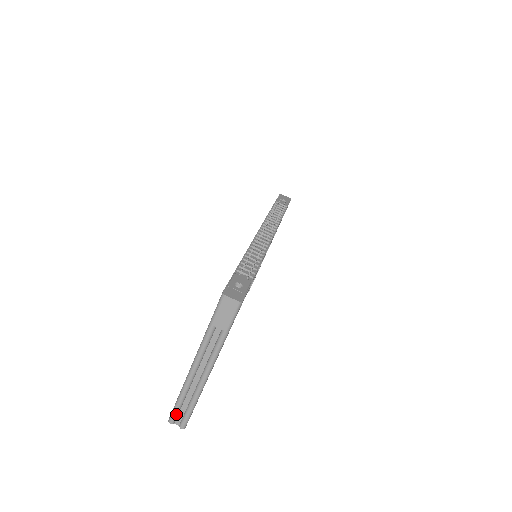
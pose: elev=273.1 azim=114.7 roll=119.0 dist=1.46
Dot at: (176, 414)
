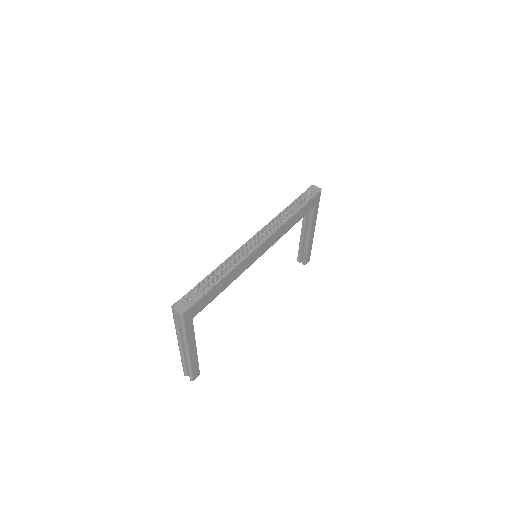
Dot at: (185, 371)
